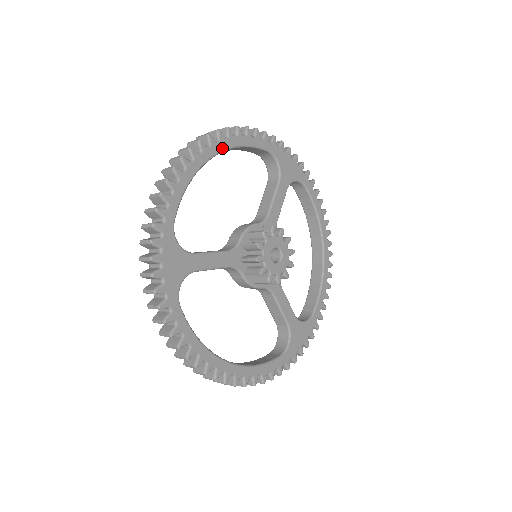
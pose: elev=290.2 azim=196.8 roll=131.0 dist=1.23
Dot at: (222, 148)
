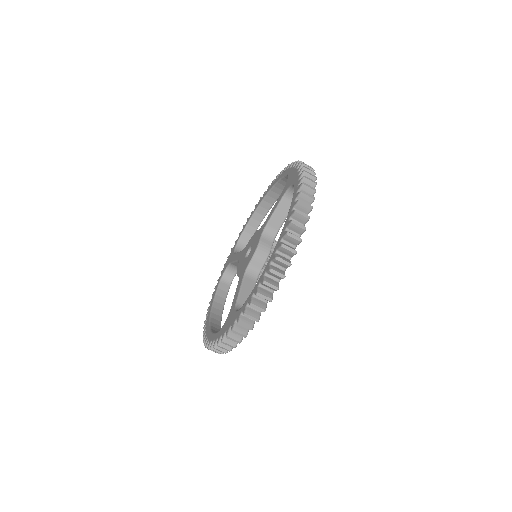
Dot at: occluded
